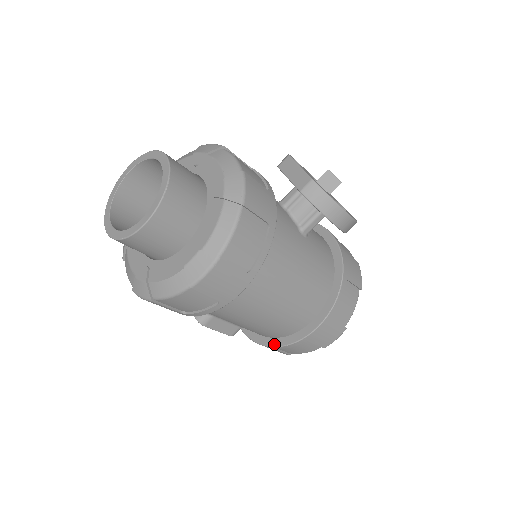
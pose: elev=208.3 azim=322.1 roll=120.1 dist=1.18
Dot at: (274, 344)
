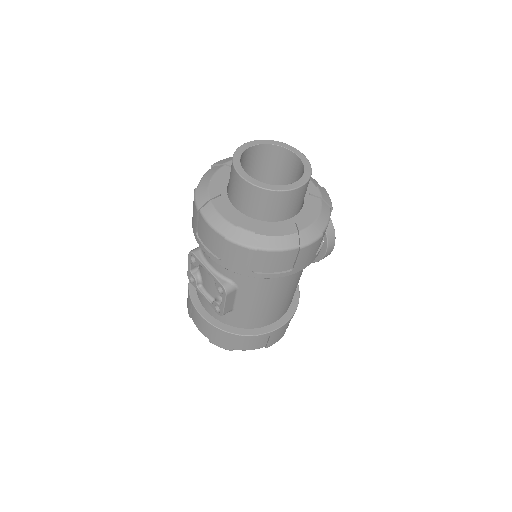
Dot at: (243, 333)
